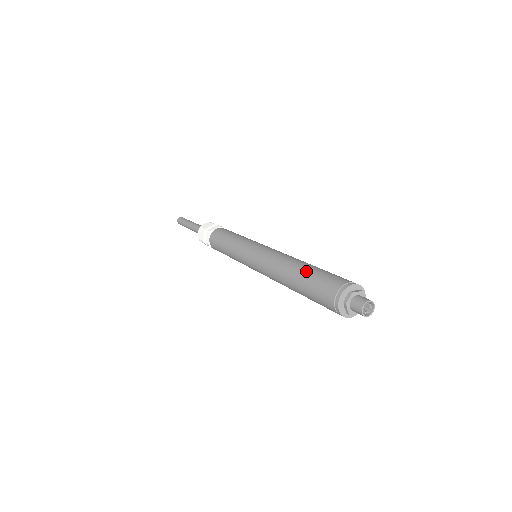
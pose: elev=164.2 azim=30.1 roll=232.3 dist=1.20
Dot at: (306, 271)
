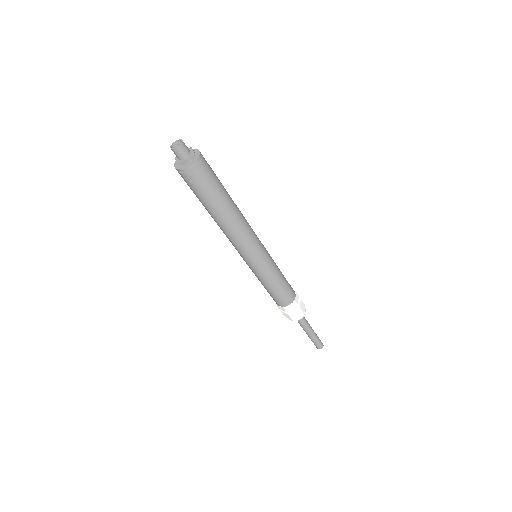
Dot at: occluded
